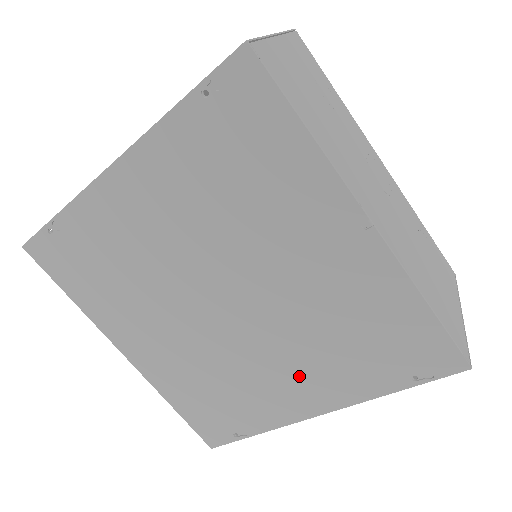
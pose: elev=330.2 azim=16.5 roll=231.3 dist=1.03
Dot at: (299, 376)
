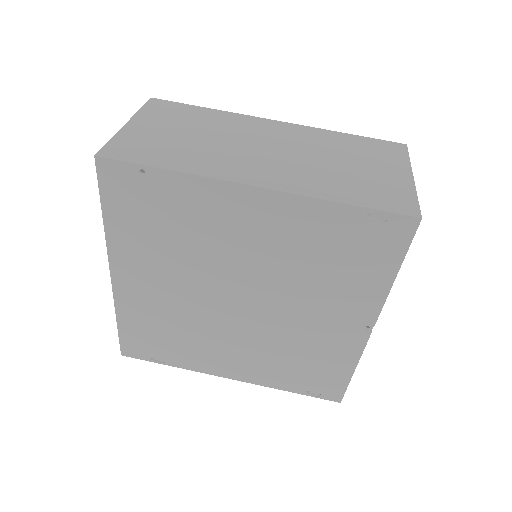
Dot at: (242, 358)
